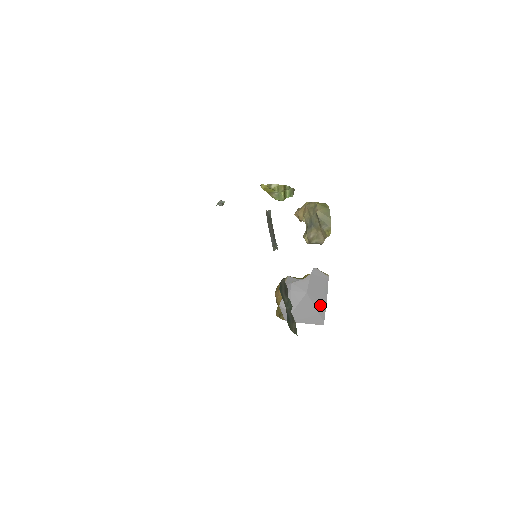
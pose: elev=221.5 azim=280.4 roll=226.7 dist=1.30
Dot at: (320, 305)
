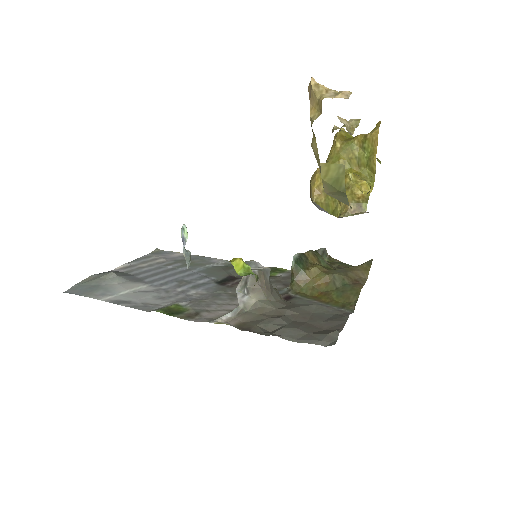
Dot at: occluded
